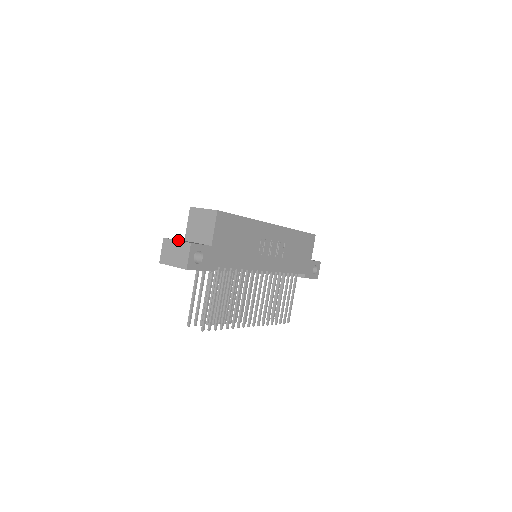
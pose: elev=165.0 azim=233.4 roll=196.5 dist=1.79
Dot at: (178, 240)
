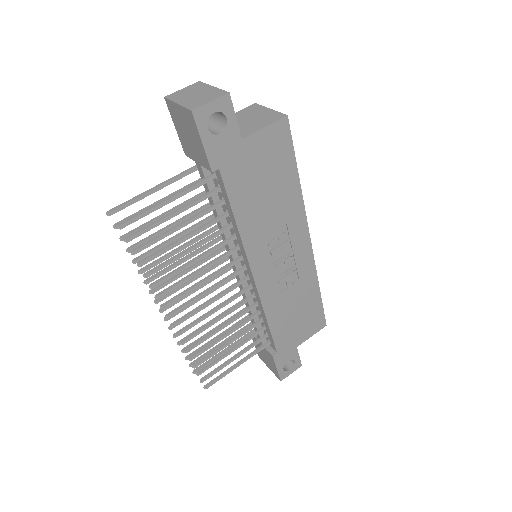
Dot at: (215, 89)
